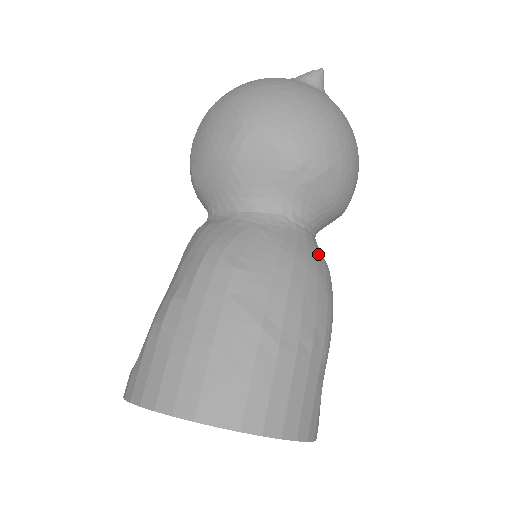
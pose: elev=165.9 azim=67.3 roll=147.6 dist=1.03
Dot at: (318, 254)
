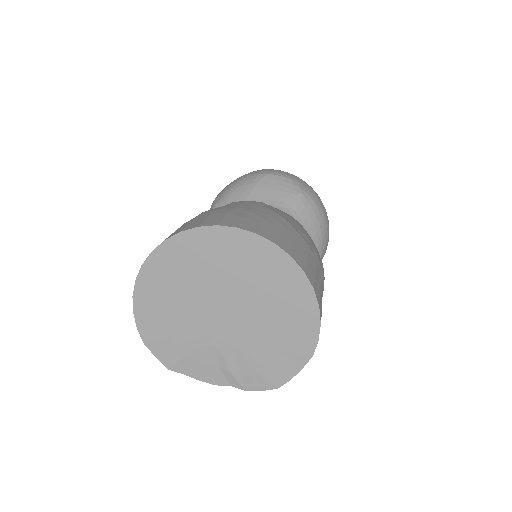
Dot at: occluded
